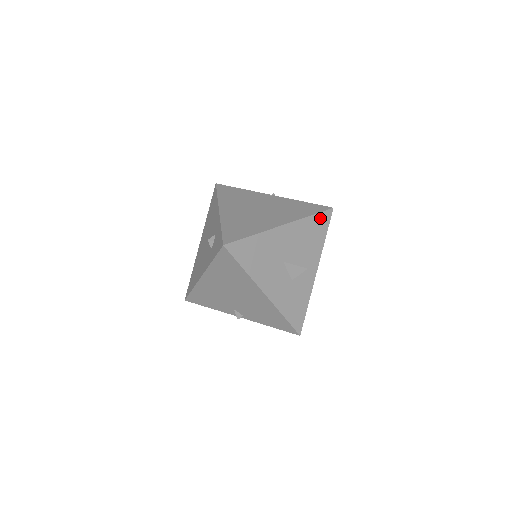
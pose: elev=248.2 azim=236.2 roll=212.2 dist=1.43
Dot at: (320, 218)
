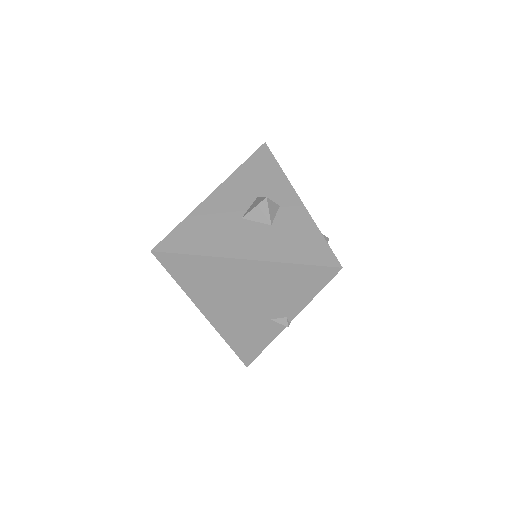
Dot at: (256, 159)
